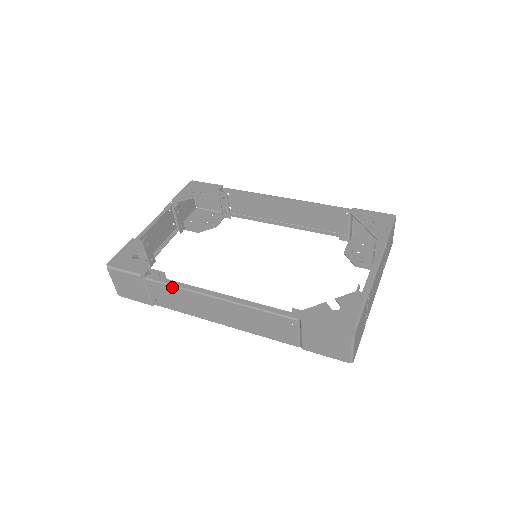
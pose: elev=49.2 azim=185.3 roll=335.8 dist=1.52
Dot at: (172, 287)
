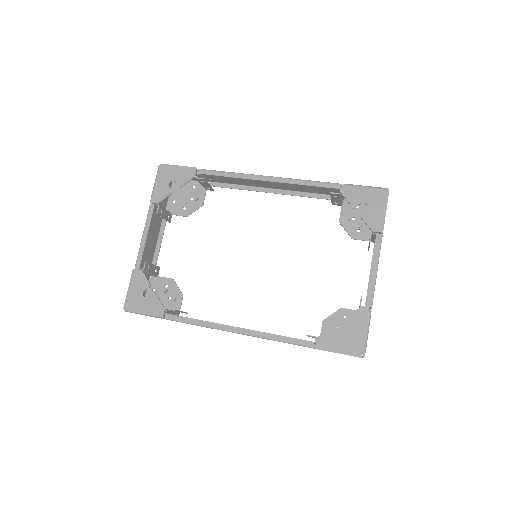
Dot at: occluded
